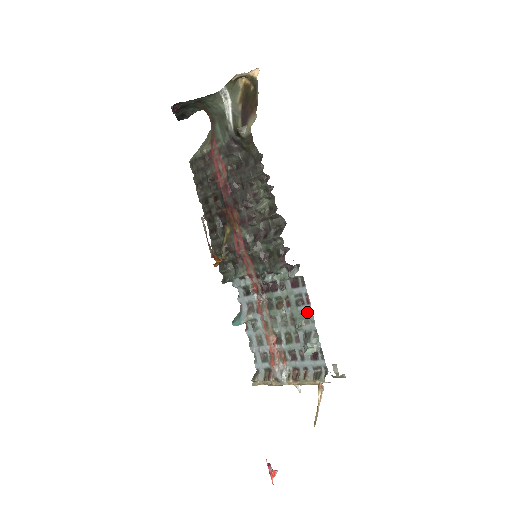
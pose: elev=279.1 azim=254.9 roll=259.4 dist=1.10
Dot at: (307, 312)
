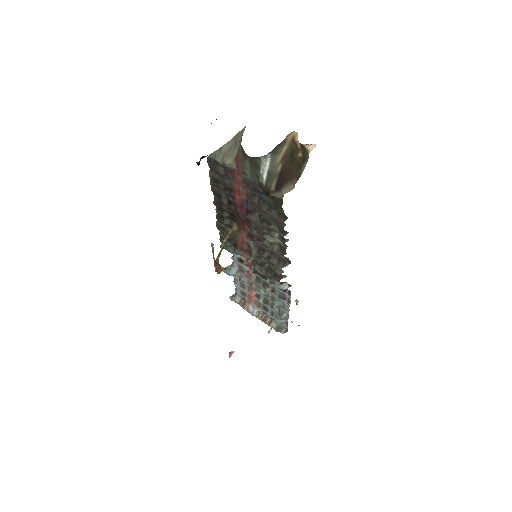
Dot at: (286, 305)
